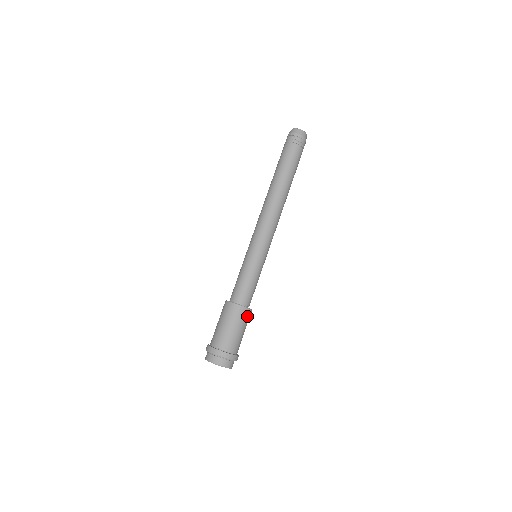
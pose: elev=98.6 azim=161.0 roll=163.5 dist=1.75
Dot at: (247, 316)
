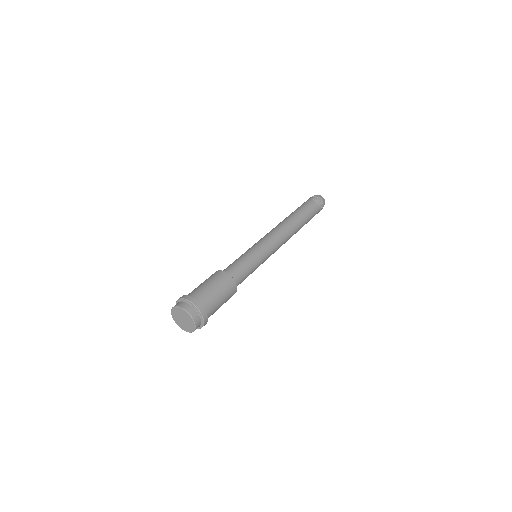
Dot at: (224, 279)
